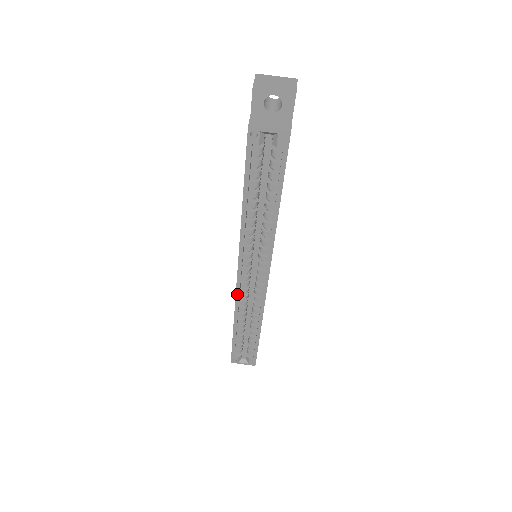
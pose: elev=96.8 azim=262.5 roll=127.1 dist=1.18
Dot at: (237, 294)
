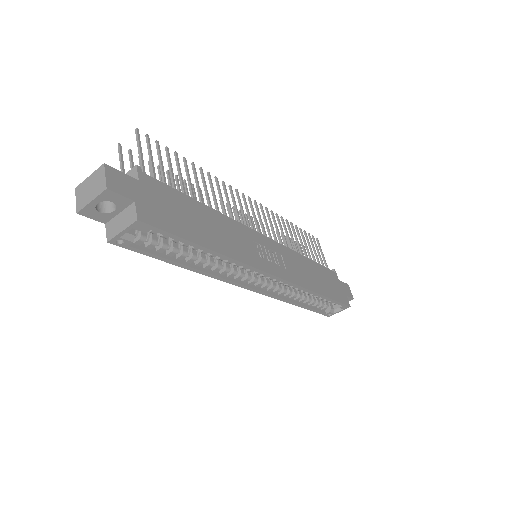
Dot at: (268, 295)
